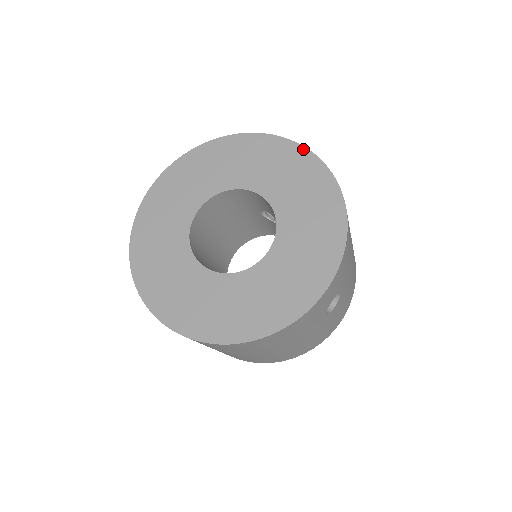
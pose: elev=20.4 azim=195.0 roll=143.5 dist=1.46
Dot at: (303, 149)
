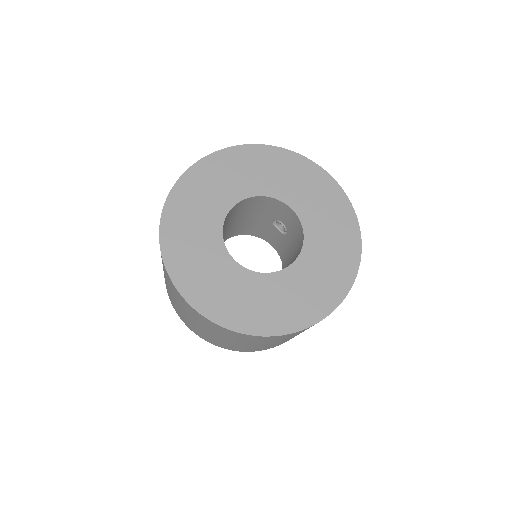
Dot at: (334, 182)
